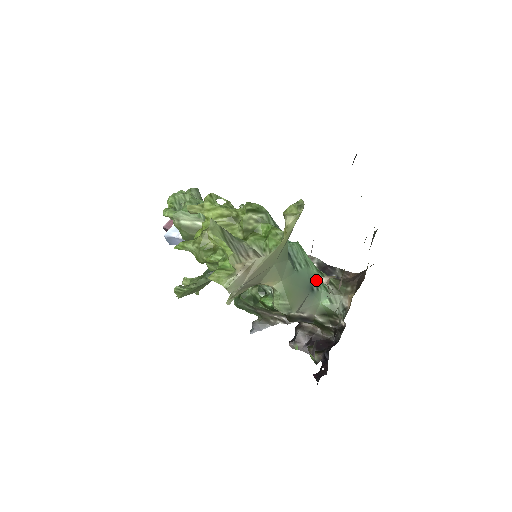
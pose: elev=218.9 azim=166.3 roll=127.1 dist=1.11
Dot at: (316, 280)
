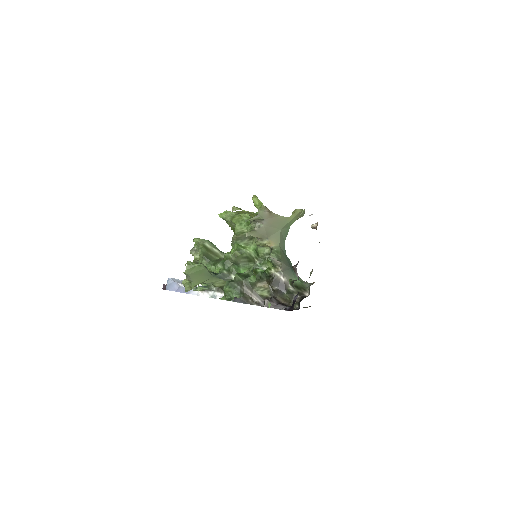
Dot at: occluded
